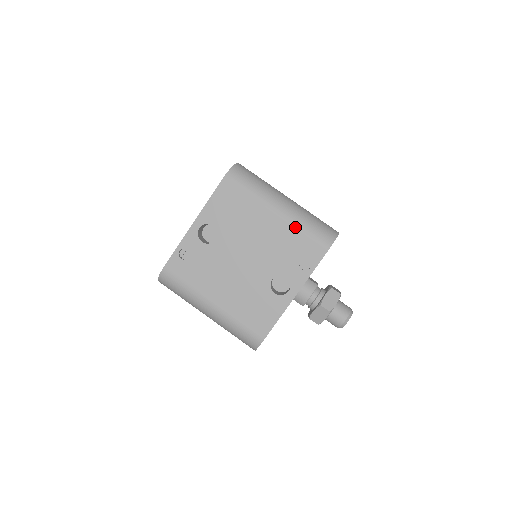
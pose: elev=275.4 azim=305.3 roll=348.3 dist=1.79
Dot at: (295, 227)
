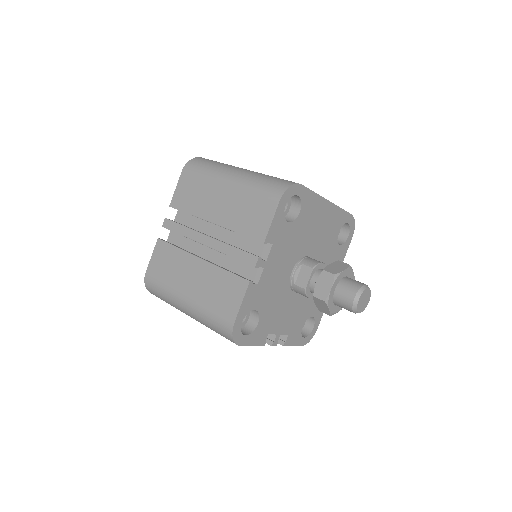
Dot at: occluded
